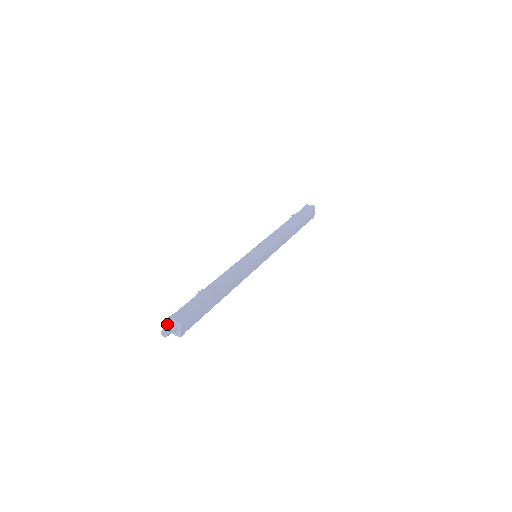
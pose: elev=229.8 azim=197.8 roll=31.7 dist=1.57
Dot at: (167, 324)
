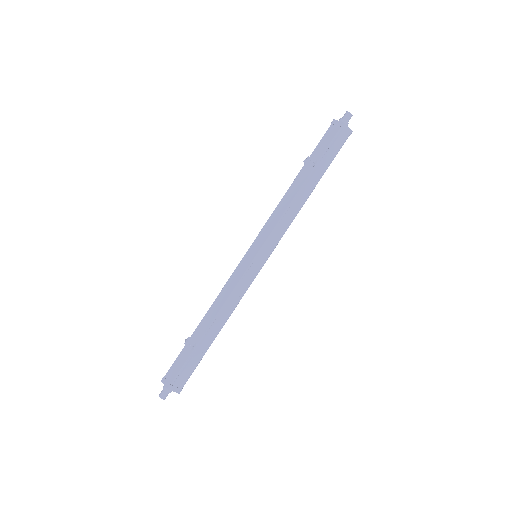
Dot at: (163, 386)
